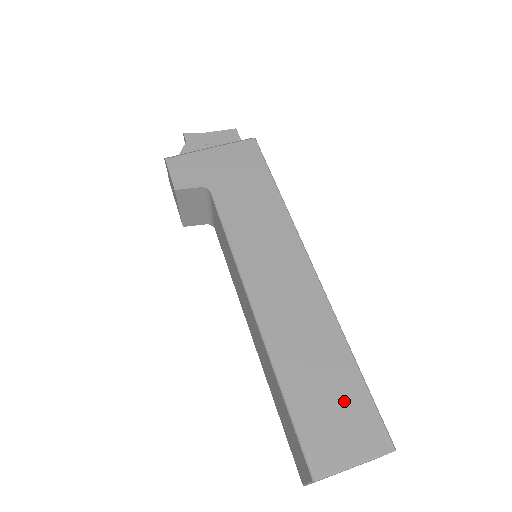
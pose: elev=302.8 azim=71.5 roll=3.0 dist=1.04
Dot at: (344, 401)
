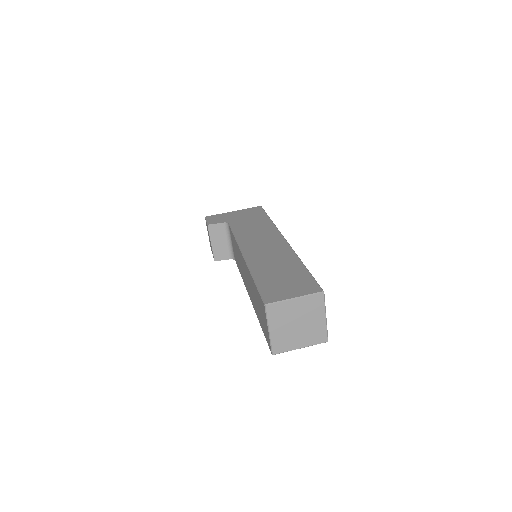
Dot at: (293, 278)
